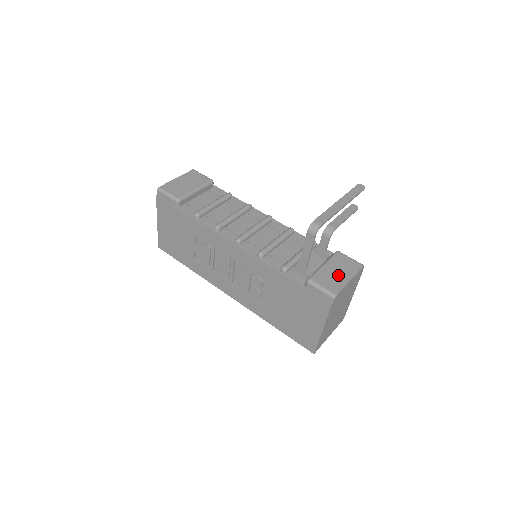
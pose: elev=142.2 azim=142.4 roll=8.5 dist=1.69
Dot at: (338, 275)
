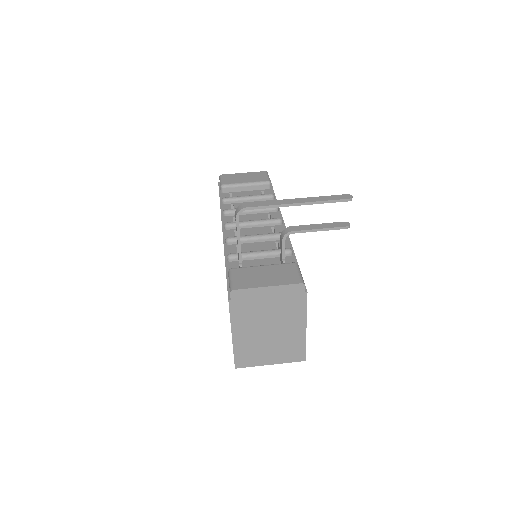
Dot at: (262, 278)
